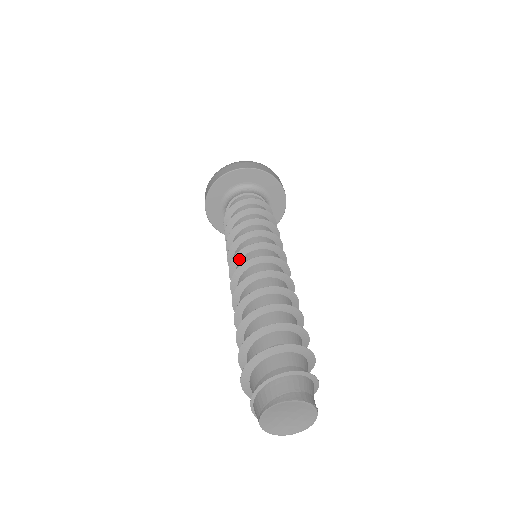
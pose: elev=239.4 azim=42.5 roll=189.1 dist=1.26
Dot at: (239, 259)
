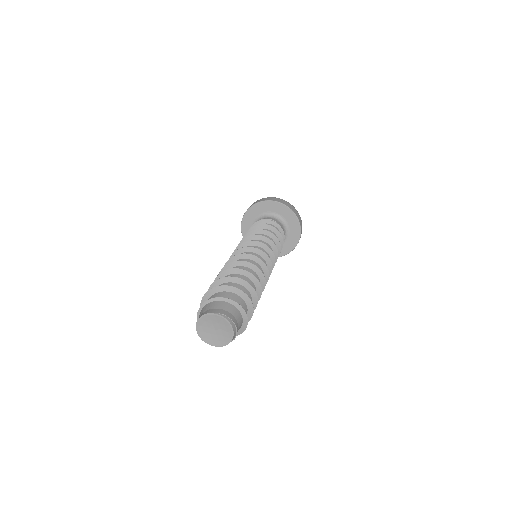
Dot at: occluded
